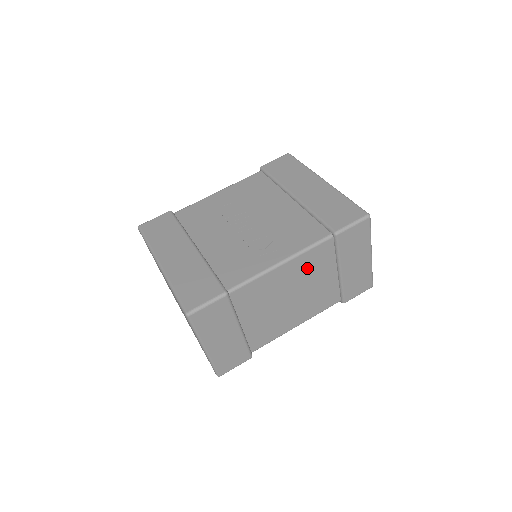
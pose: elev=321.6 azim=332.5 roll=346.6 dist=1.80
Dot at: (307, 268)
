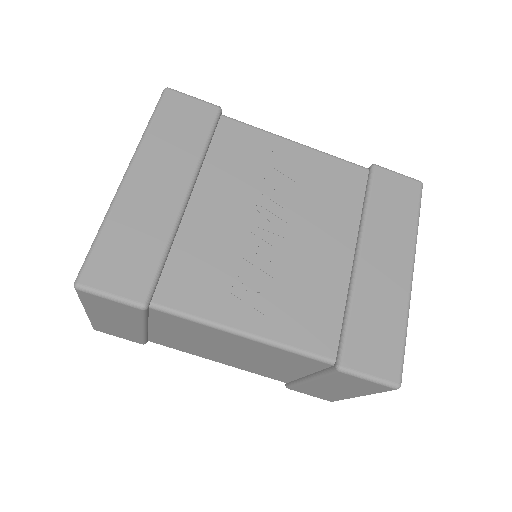
Dot at: (272, 355)
